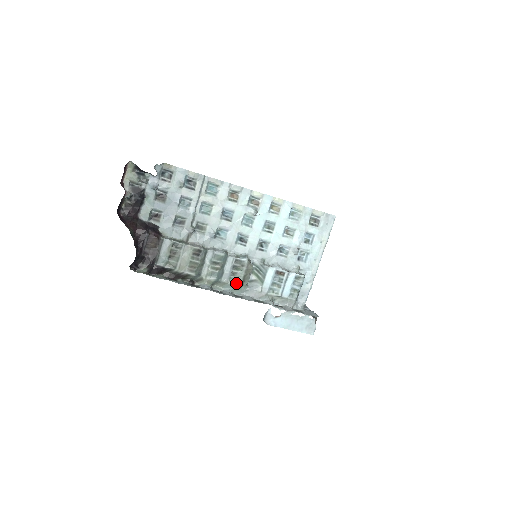
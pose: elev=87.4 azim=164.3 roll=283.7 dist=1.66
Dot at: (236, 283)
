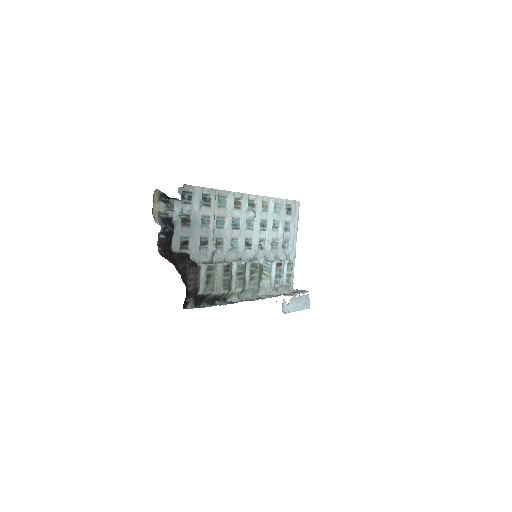
Dot at: (254, 286)
